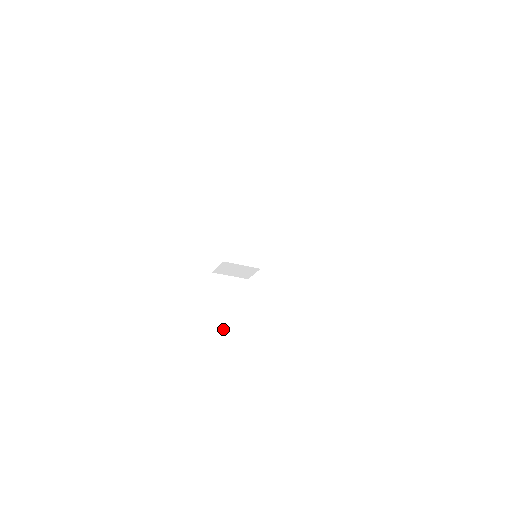
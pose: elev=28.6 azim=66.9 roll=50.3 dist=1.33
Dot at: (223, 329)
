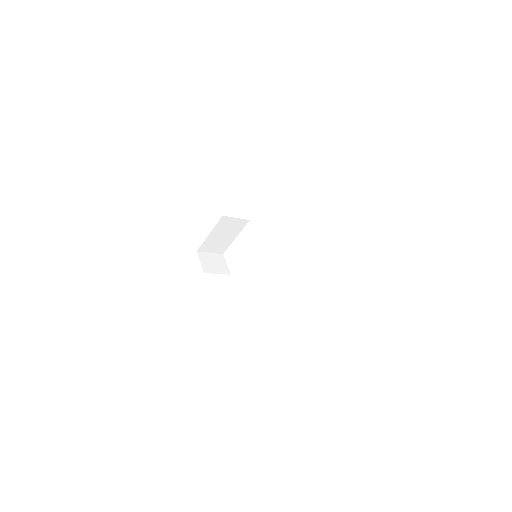
Dot at: (211, 247)
